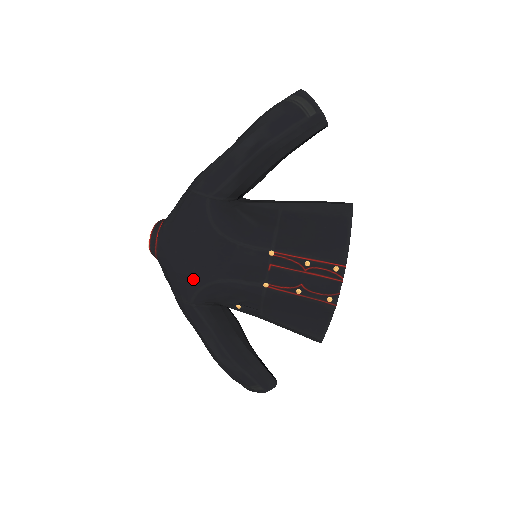
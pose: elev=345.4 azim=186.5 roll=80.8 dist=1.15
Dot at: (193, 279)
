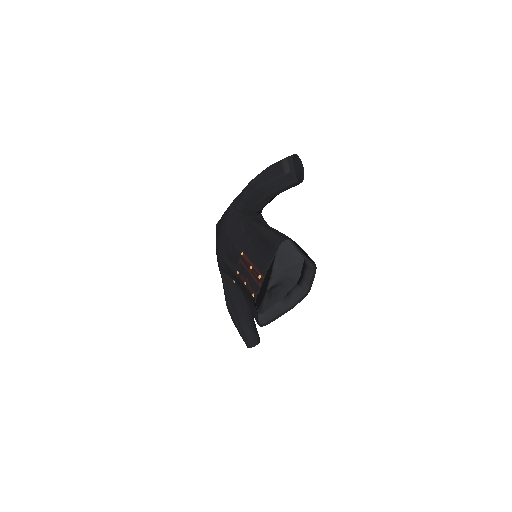
Dot at: (218, 255)
